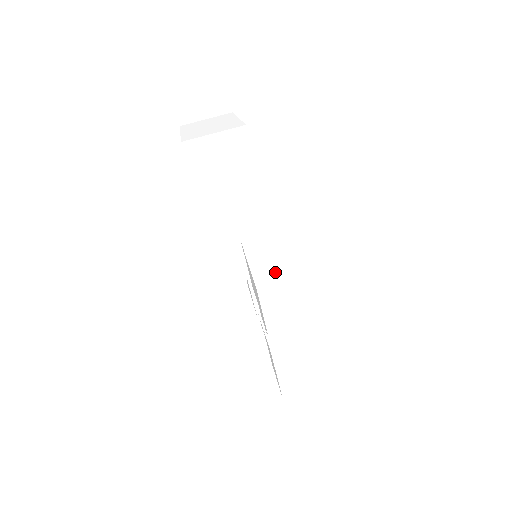
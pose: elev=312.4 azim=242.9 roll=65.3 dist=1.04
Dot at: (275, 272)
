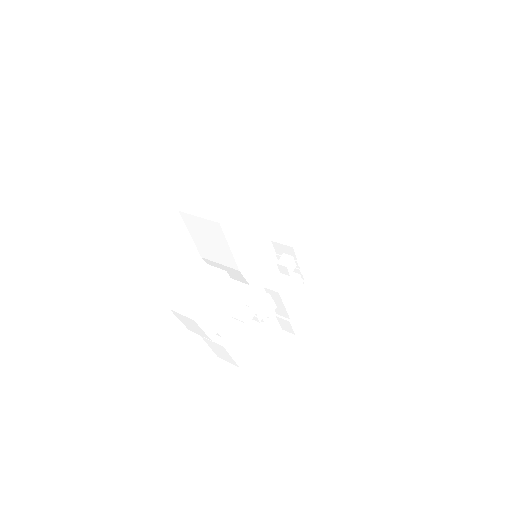
Dot at: (189, 303)
